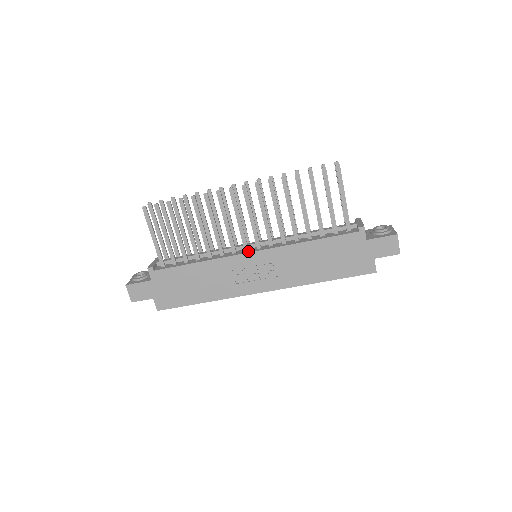
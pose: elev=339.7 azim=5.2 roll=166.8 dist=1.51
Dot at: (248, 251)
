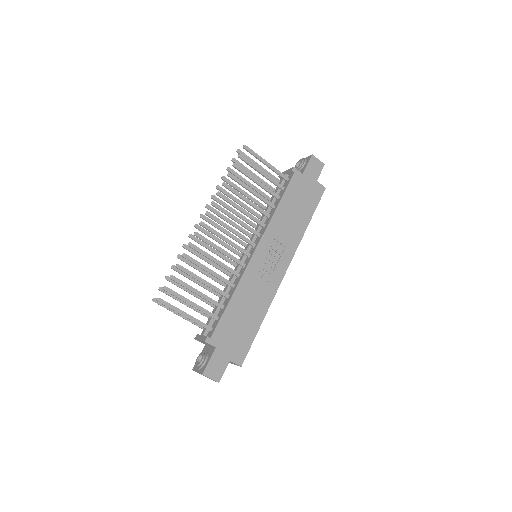
Dot at: (251, 254)
